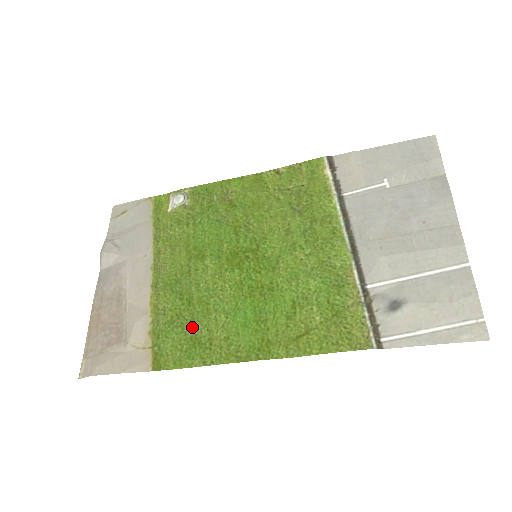
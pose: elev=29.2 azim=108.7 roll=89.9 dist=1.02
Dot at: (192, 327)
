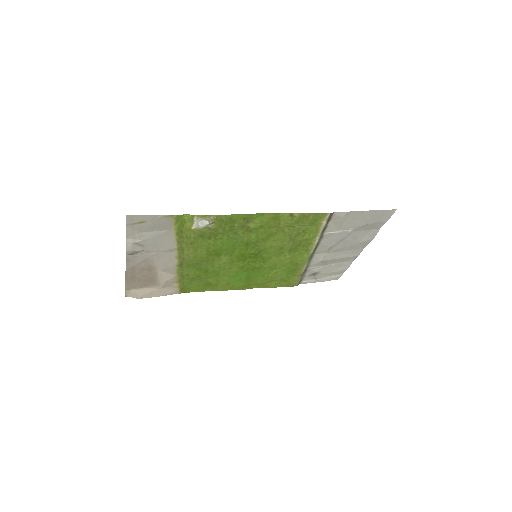
Dot at: (207, 280)
